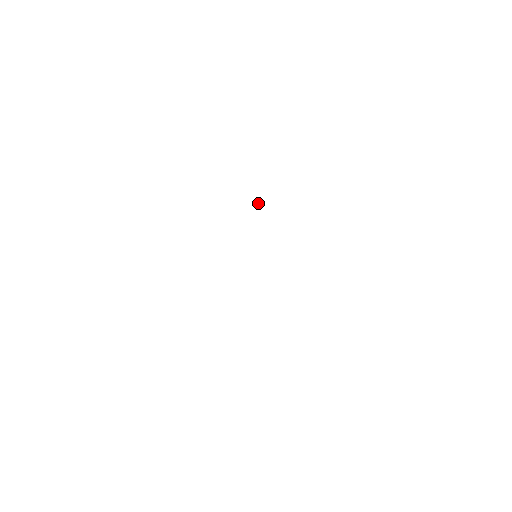
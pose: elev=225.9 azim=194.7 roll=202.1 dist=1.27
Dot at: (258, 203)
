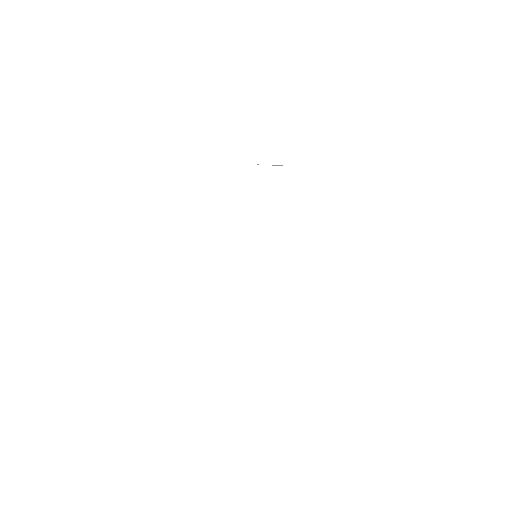
Dot at: occluded
